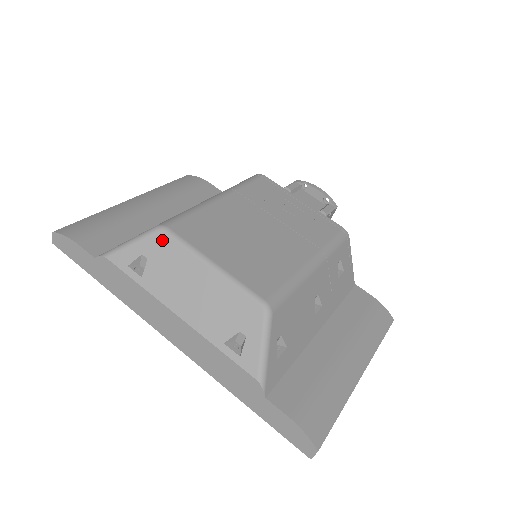
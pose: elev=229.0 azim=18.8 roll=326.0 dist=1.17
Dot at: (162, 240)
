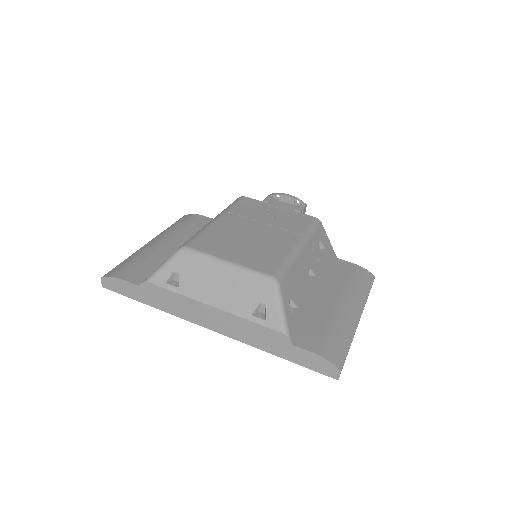
Dot at: (186, 256)
